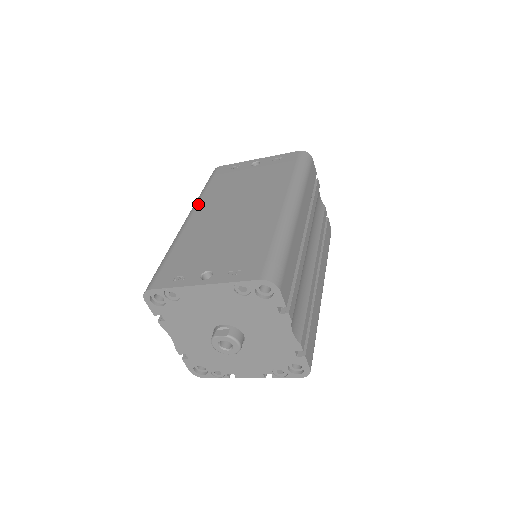
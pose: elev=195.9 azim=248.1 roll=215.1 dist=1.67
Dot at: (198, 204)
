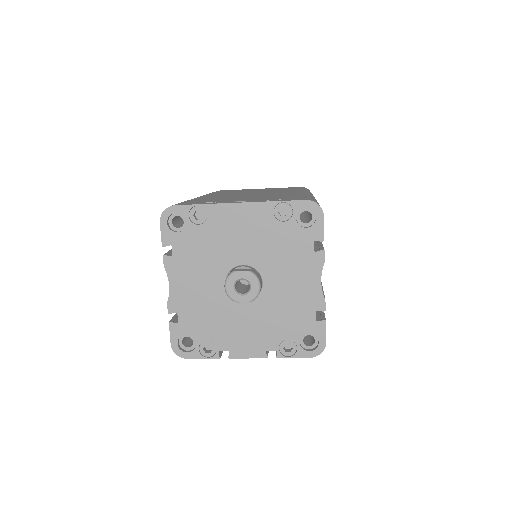
Dot at: (207, 194)
